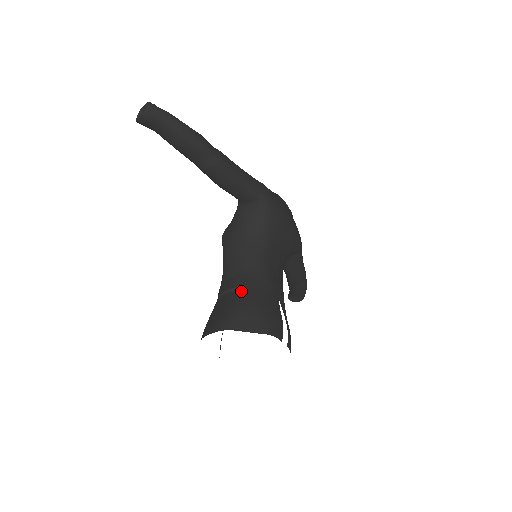
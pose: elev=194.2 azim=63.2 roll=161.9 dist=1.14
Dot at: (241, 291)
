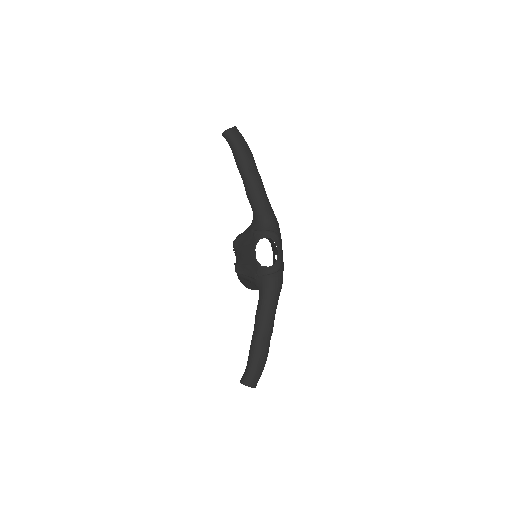
Dot at: occluded
